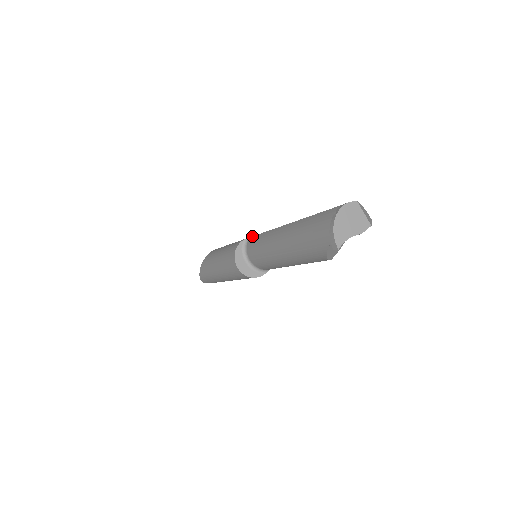
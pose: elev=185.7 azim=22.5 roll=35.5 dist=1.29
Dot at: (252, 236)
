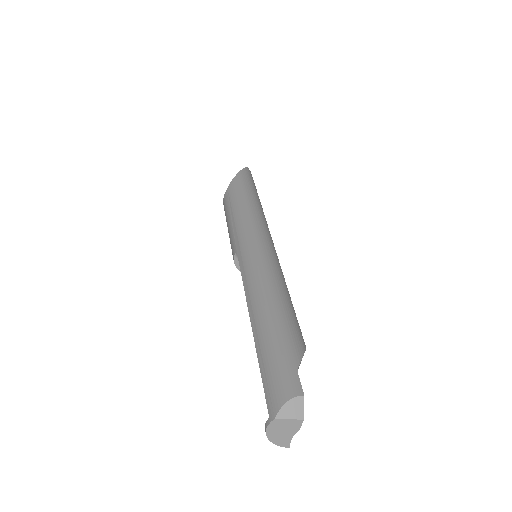
Dot at: occluded
